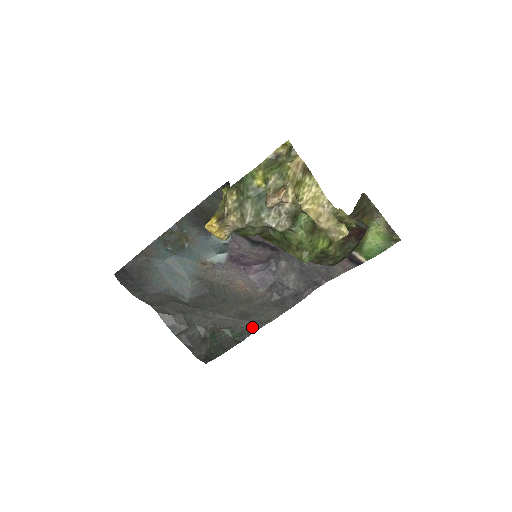
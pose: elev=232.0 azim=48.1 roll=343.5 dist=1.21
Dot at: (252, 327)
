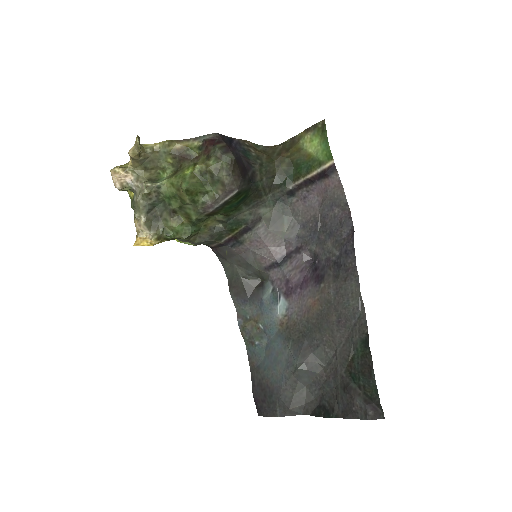
Dot at: (360, 323)
